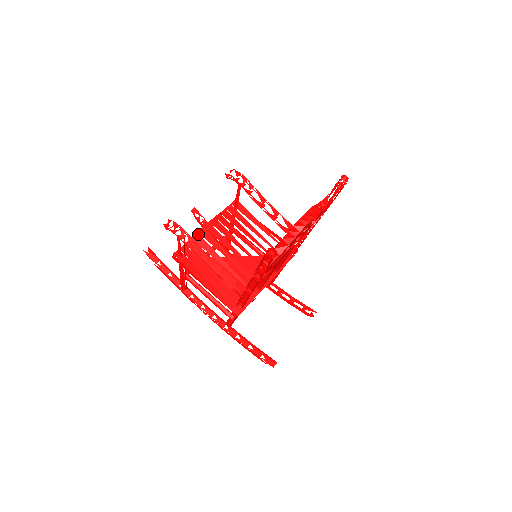
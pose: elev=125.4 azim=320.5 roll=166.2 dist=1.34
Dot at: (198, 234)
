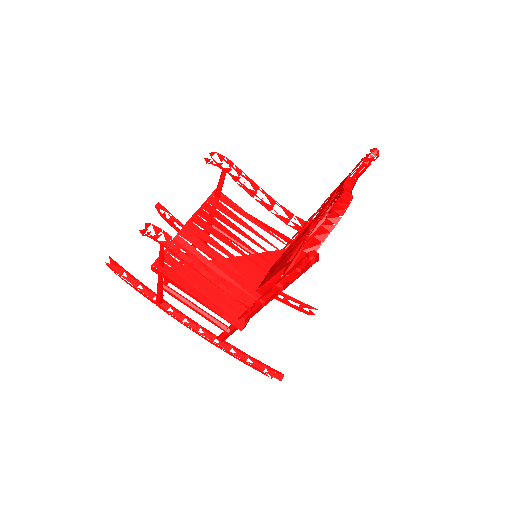
Dot at: (179, 236)
